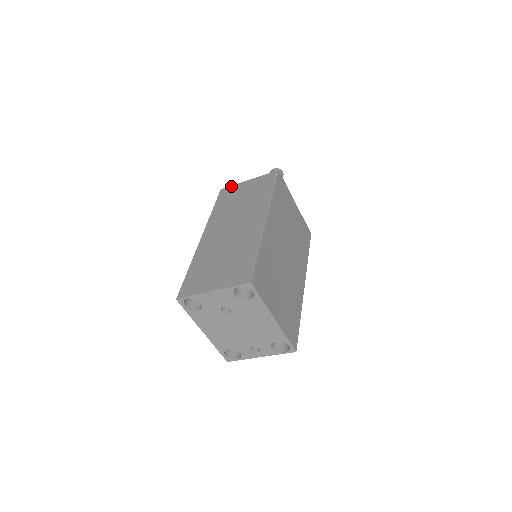
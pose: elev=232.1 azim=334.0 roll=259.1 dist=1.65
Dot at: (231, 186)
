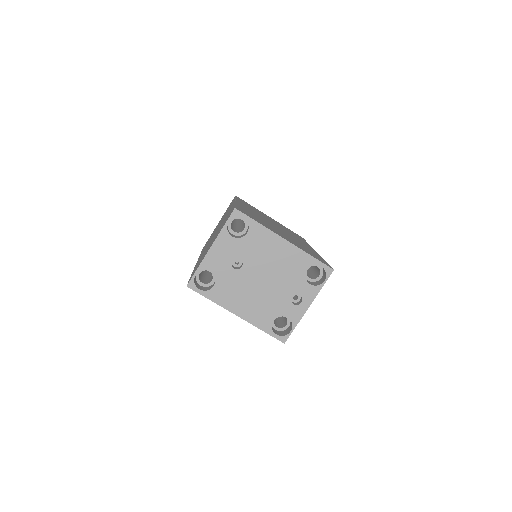
Dot at: occluded
